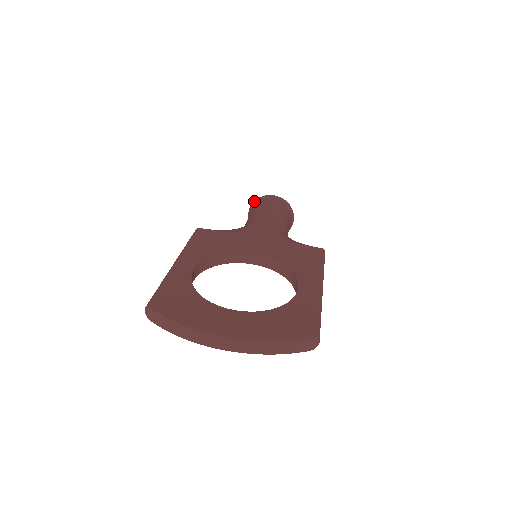
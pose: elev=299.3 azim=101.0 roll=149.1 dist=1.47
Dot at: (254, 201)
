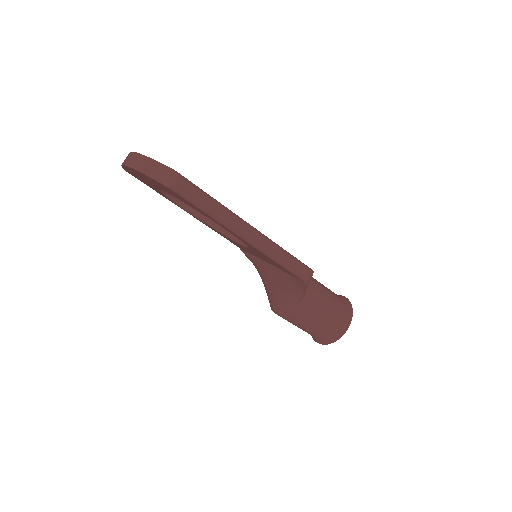
Dot at: occluded
